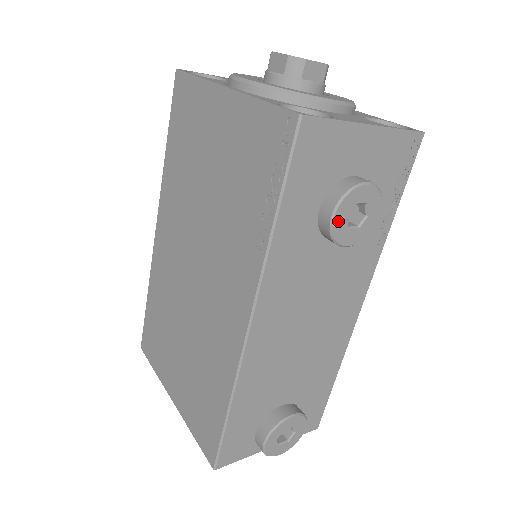
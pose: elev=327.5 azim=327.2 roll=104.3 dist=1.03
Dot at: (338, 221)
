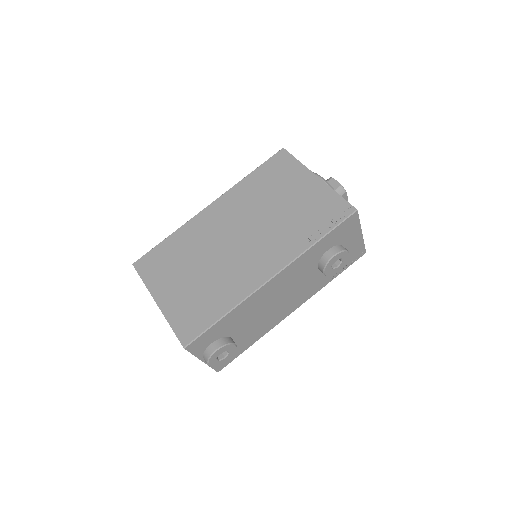
Dot at: (333, 259)
